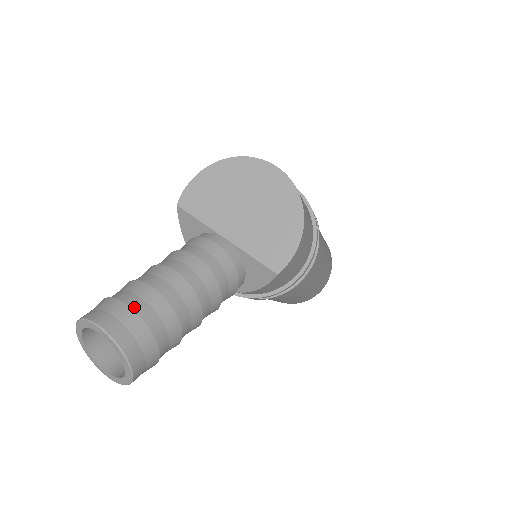
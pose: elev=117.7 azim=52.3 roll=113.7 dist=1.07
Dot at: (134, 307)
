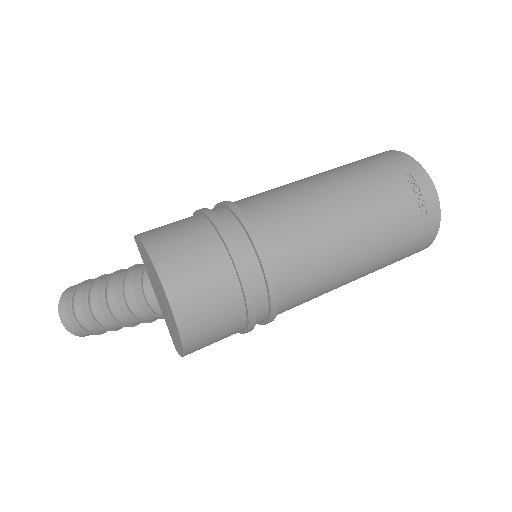
Dot at: (78, 316)
